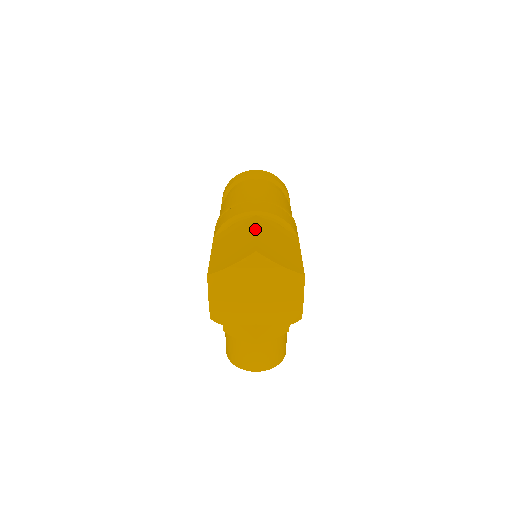
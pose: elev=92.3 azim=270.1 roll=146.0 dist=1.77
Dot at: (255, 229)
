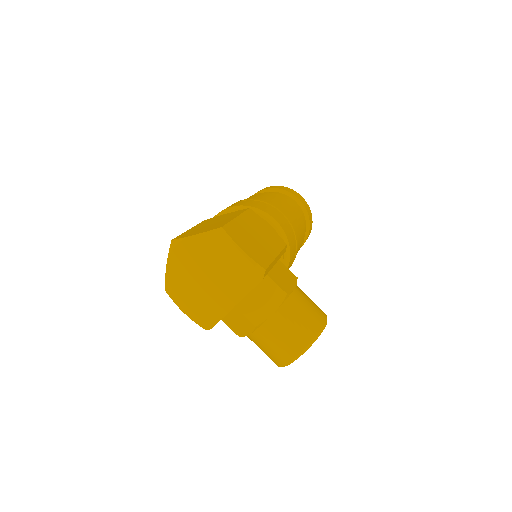
Dot at: (191, 228)
